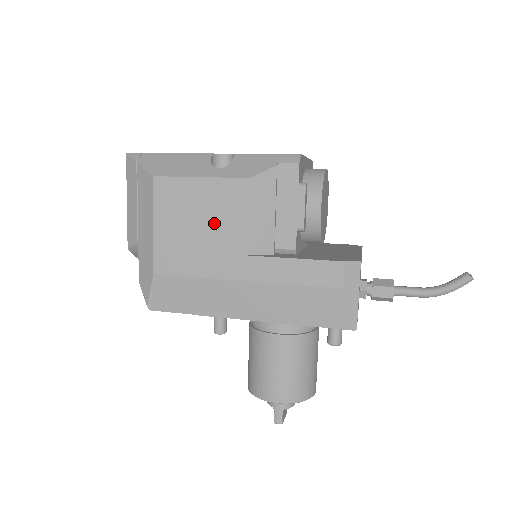
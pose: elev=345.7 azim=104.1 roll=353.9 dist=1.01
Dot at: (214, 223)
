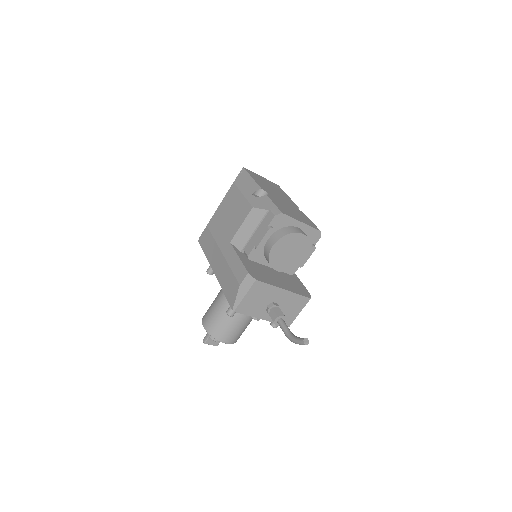
Dot at: (232, 218)
